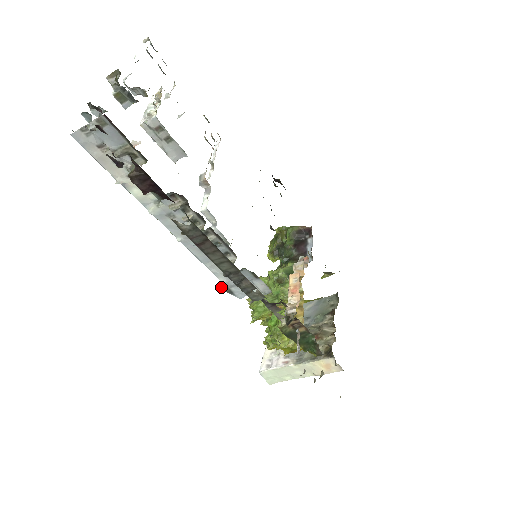
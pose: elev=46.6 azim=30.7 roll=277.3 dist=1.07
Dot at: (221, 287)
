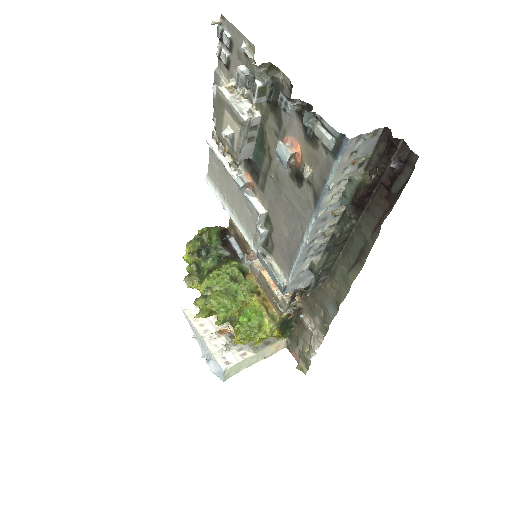
Dot at: (282, 286)
